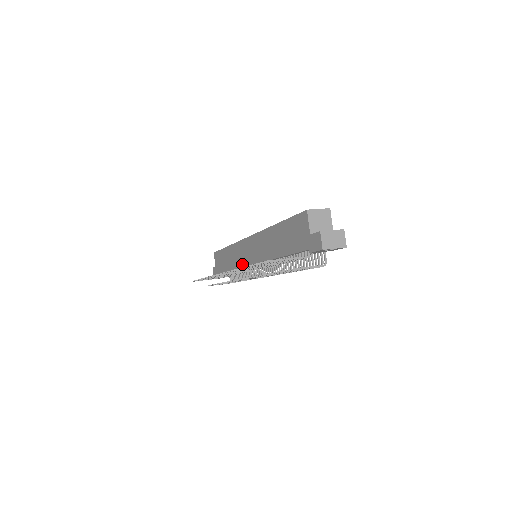
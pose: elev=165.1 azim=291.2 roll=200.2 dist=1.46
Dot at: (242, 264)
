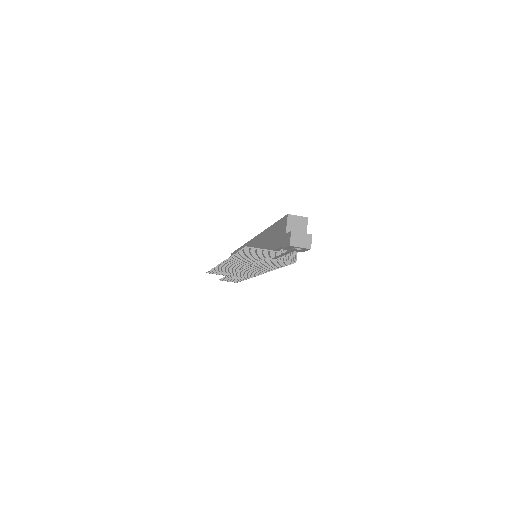
Dot at: occluded
